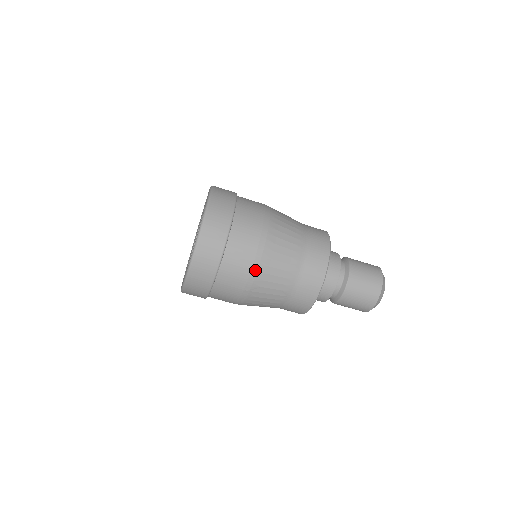
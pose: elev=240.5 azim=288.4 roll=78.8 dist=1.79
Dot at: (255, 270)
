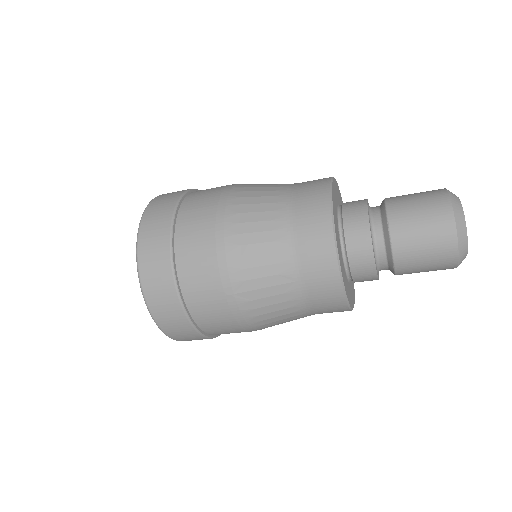
Dot at: (223, 258)
